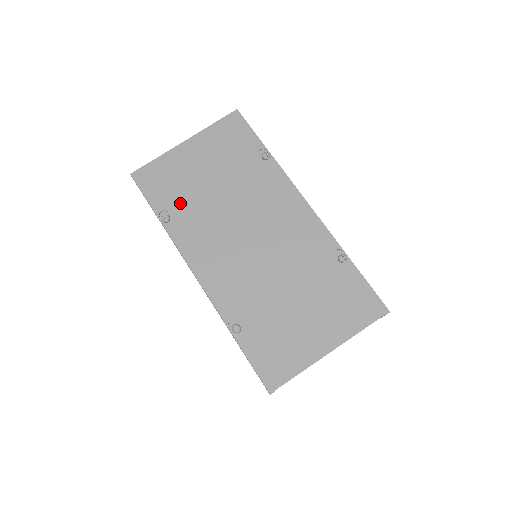
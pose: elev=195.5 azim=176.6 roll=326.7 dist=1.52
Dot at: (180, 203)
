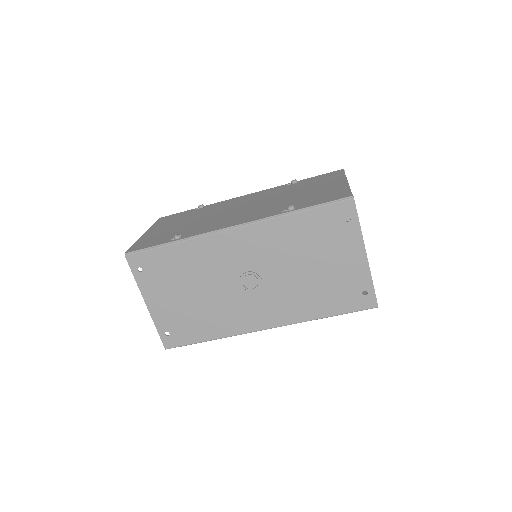
Dot at: occluded
